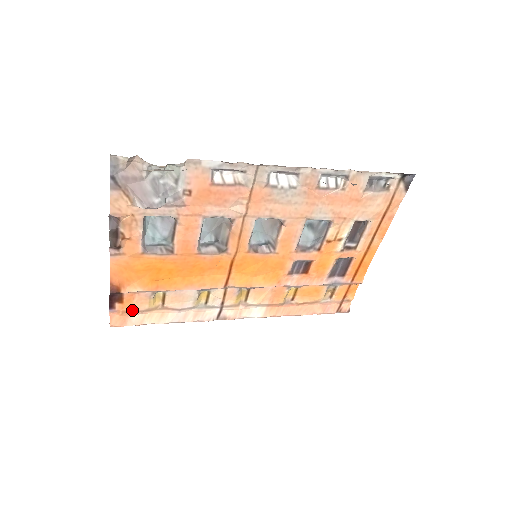
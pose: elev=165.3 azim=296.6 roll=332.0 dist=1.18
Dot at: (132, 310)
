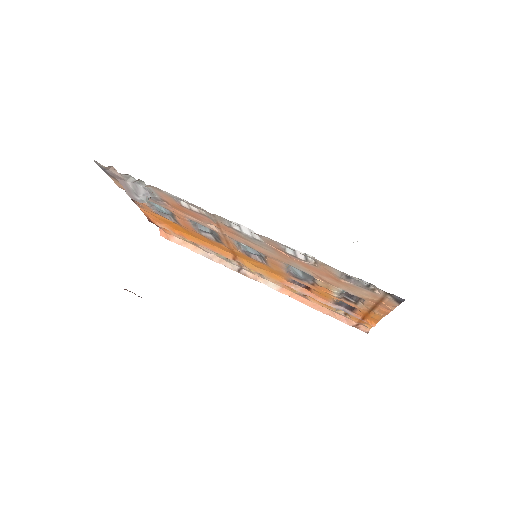
Dot at: occluded
